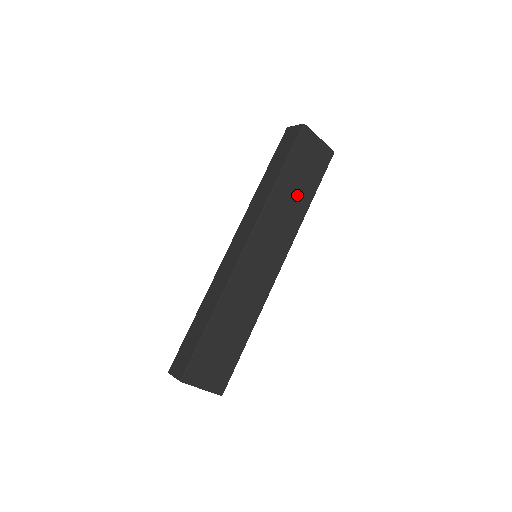
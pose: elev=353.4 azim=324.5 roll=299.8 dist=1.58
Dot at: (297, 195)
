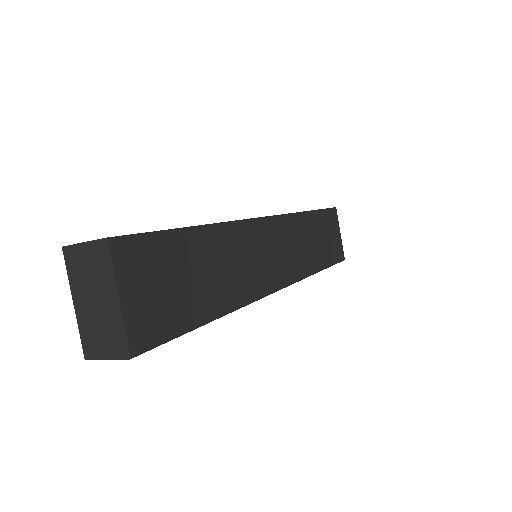
Dot at: (315, 247)
